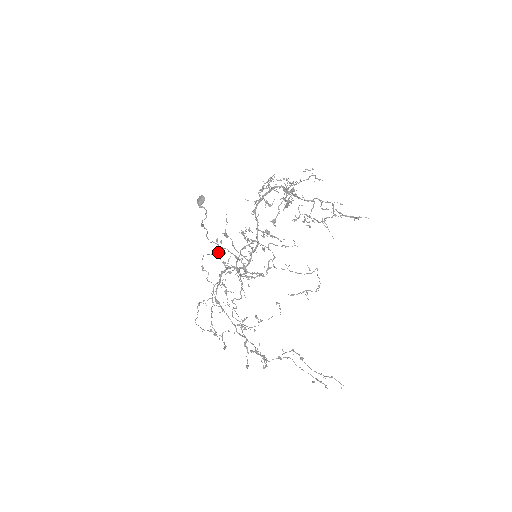
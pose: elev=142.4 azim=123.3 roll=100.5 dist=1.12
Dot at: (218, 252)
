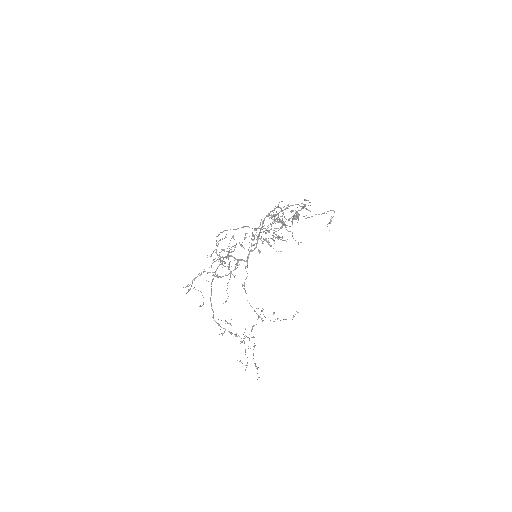
Dot at: occluded
